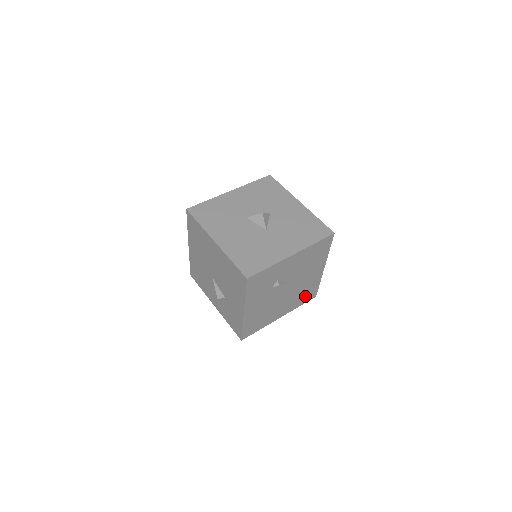
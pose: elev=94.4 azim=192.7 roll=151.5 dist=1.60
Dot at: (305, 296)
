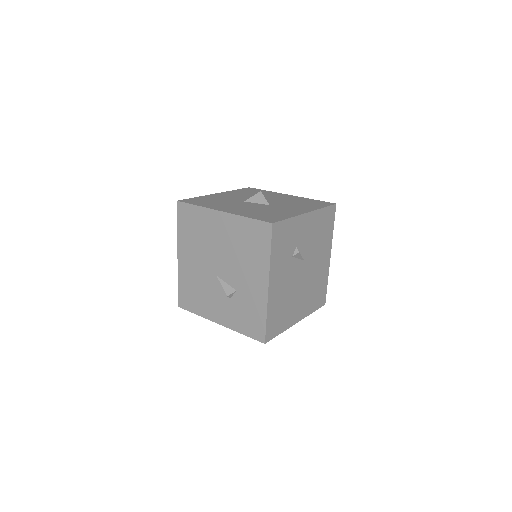
Dot at: (317, 297)
